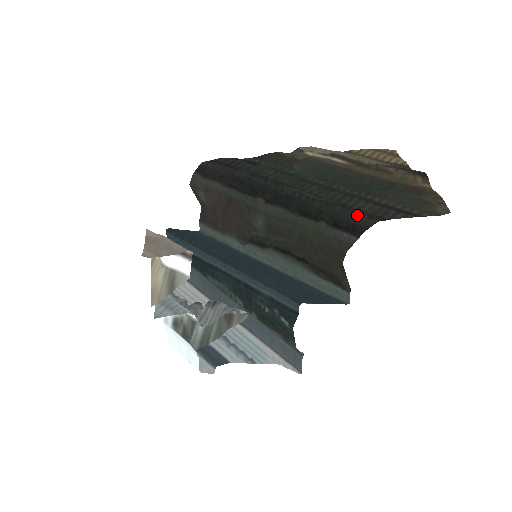
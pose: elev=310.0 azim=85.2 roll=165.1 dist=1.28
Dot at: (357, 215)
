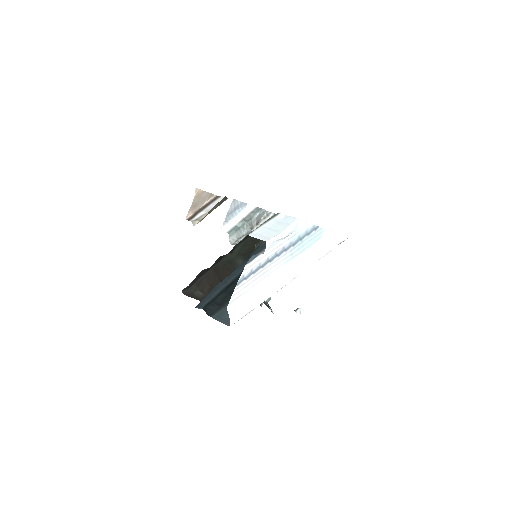
Dot at: occluded
